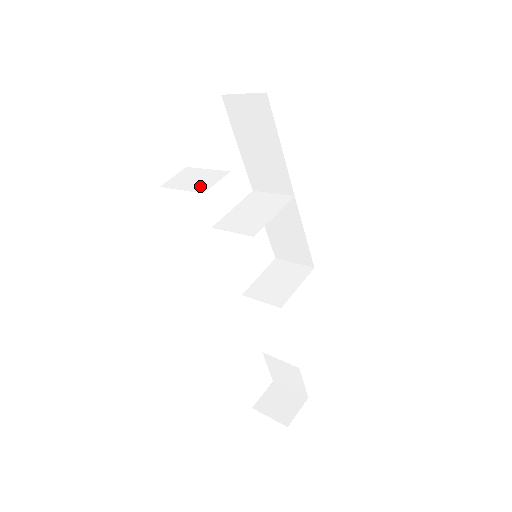
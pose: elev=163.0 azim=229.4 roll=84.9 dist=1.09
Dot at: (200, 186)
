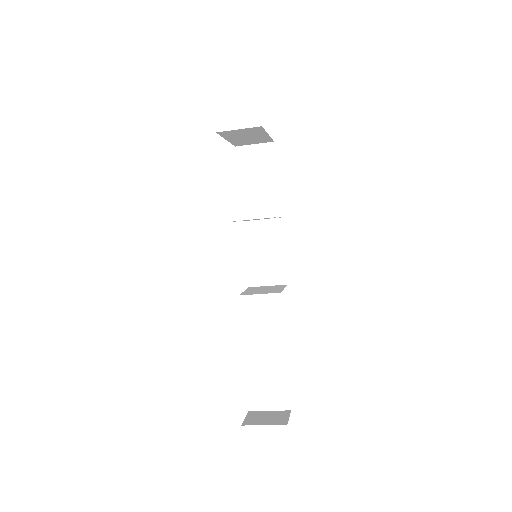
Dot at: occluded
